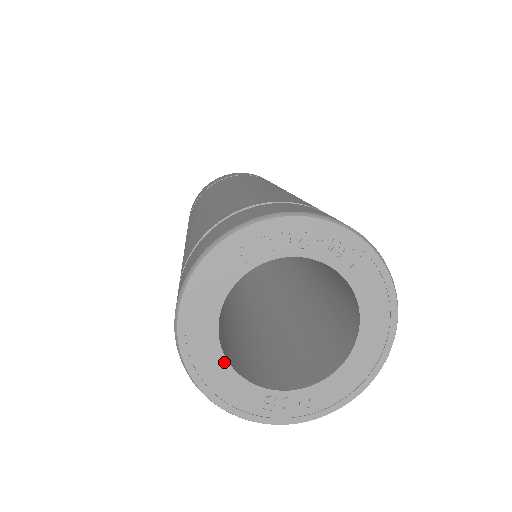
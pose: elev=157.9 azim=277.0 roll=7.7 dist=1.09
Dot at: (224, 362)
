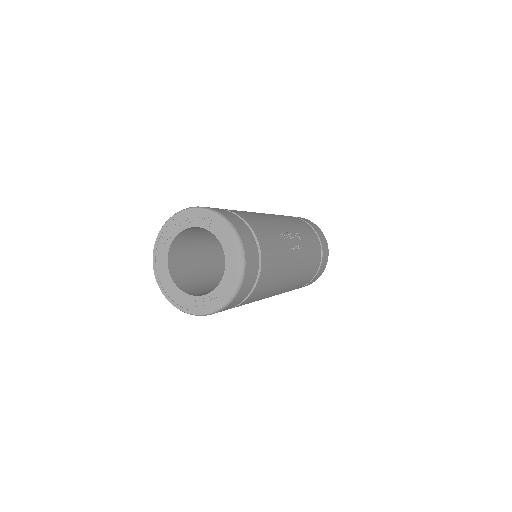
Dot at: (175, 286)
